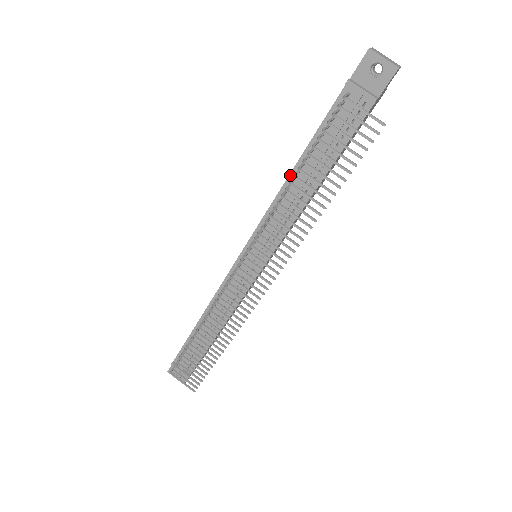
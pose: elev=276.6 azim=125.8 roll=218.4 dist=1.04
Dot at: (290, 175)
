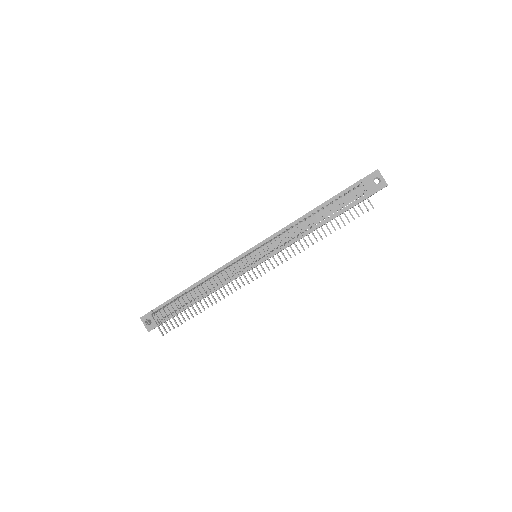
Dot at: (306, 214)
